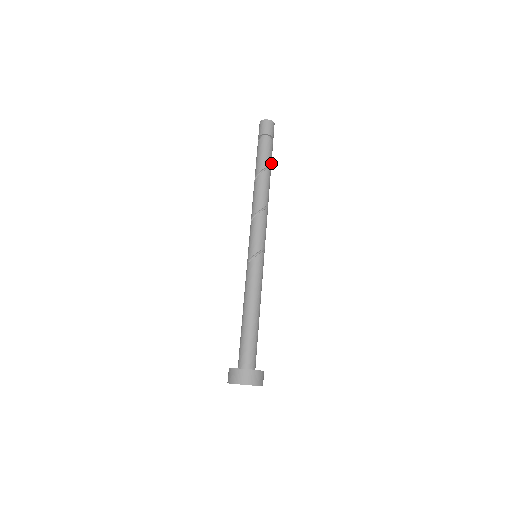
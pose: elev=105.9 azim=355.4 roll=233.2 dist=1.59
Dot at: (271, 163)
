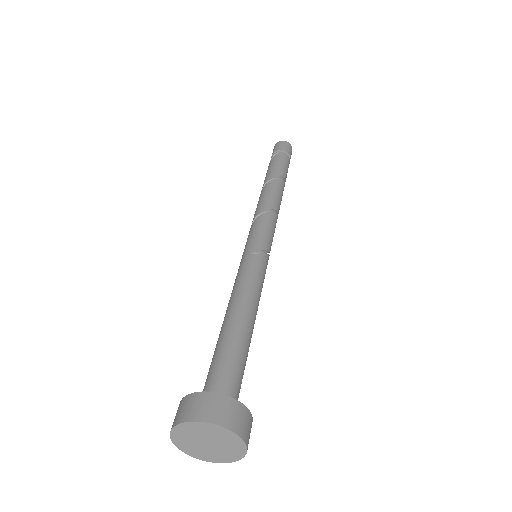
Dot at: occluded
